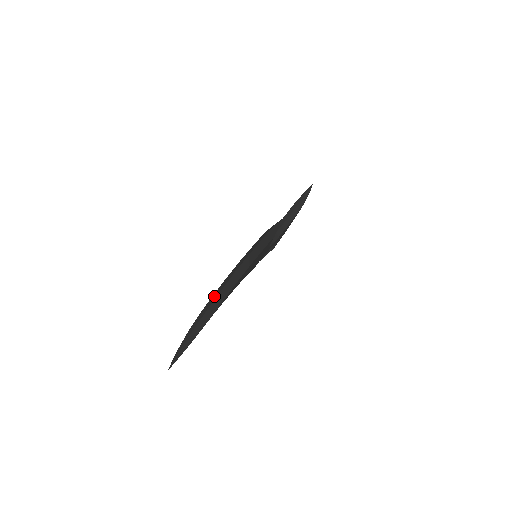
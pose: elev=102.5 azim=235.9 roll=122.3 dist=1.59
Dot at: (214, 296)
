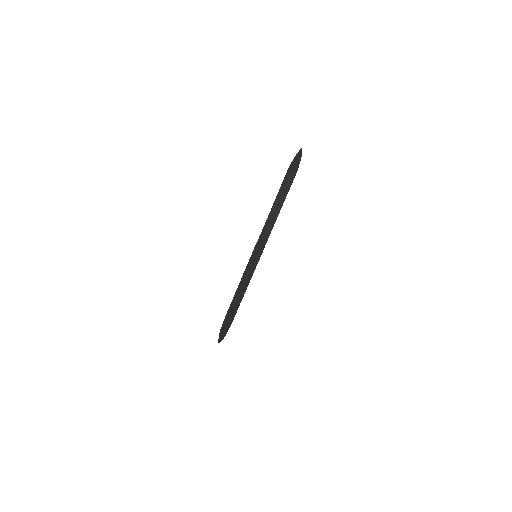
Dot at: (225, 320)
